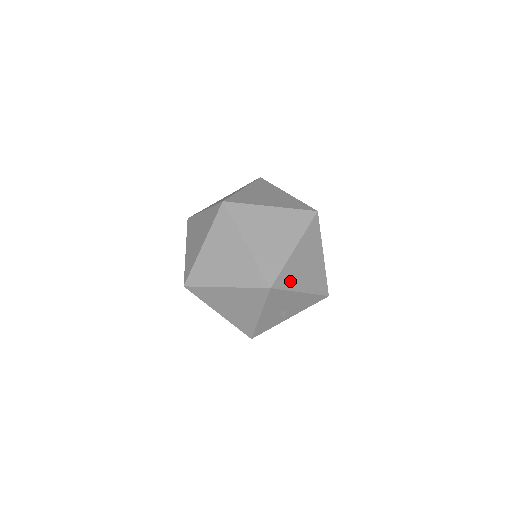
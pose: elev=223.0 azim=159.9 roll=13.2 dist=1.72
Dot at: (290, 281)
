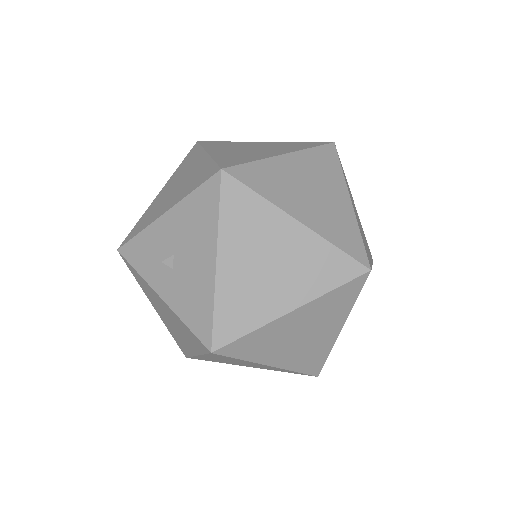
Dot at: (237, 221)
